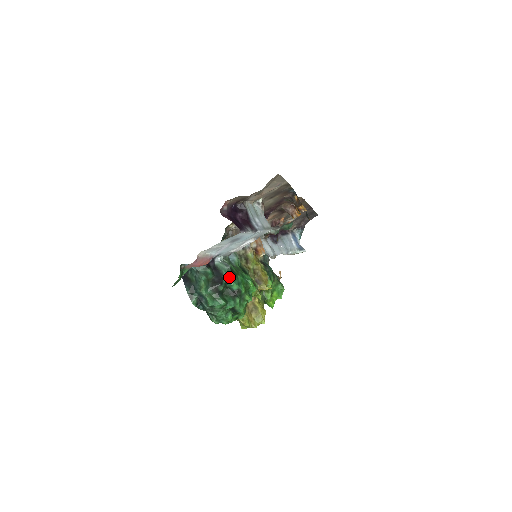
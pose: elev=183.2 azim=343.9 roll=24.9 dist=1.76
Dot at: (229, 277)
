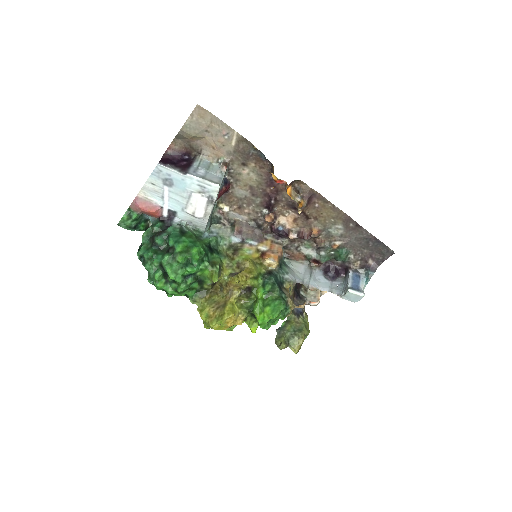
Dot at: (172, 233)
